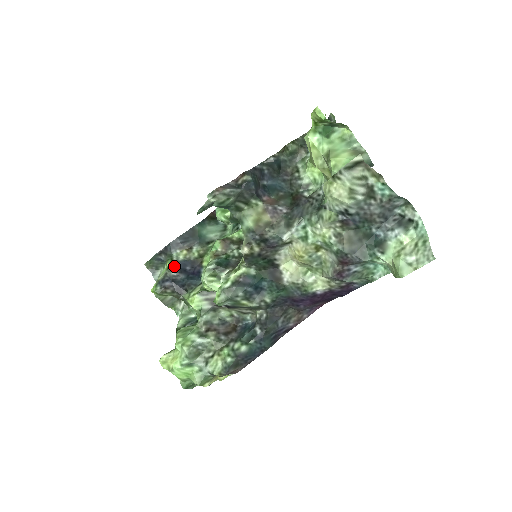
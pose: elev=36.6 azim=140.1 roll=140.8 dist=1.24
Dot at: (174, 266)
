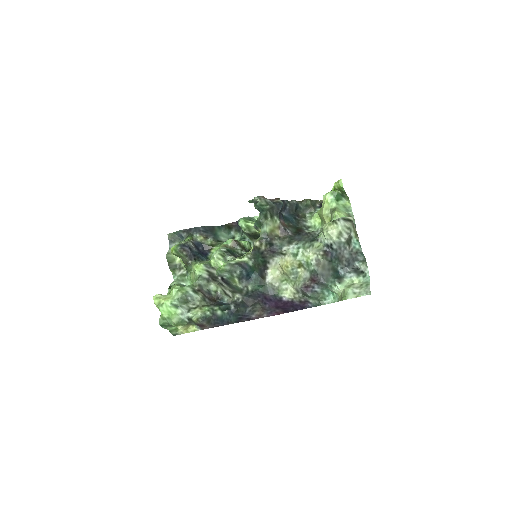
Dot at: (193, 242)
